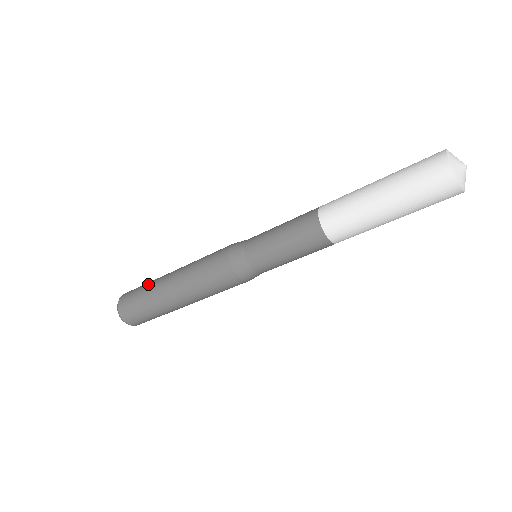
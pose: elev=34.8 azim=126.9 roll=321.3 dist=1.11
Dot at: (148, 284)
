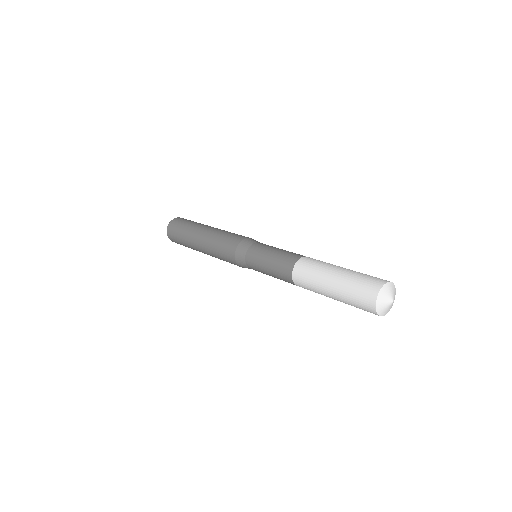
Dot at: (186, 245)
